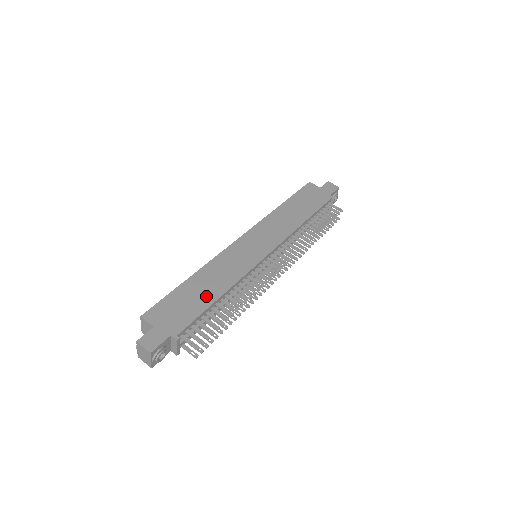
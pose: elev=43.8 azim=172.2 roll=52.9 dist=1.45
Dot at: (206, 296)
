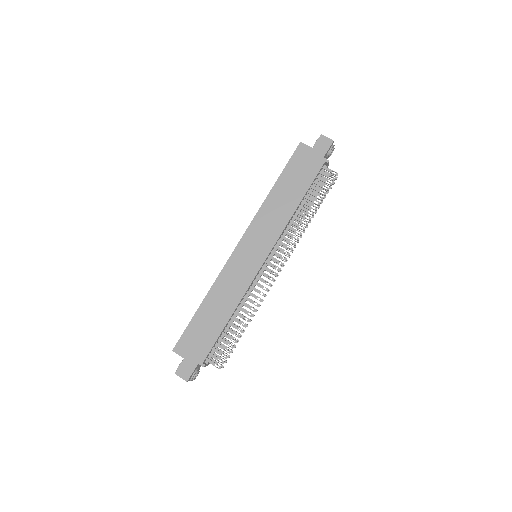
Dot at: (218, 320)
